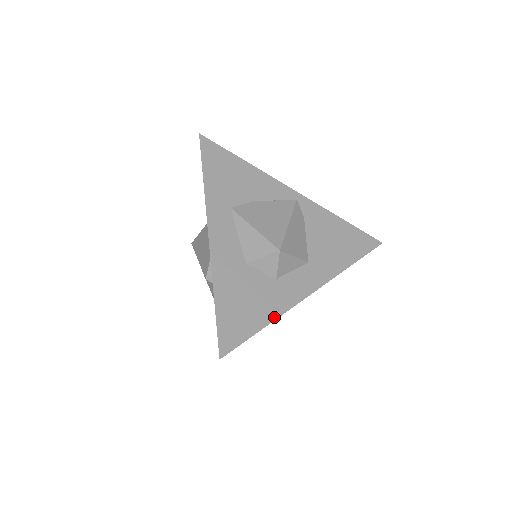
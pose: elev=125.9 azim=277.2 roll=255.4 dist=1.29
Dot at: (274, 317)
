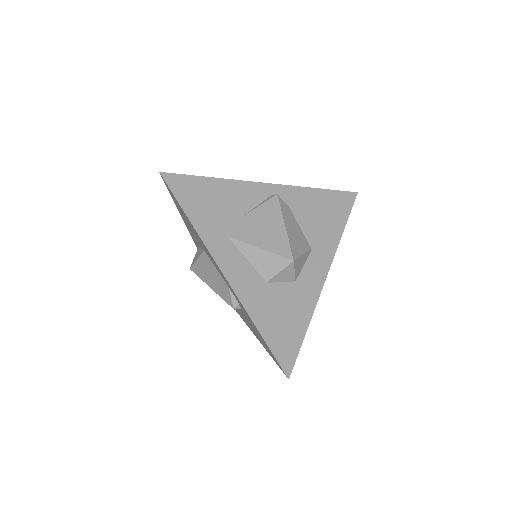
Dot at: (309, 317)
